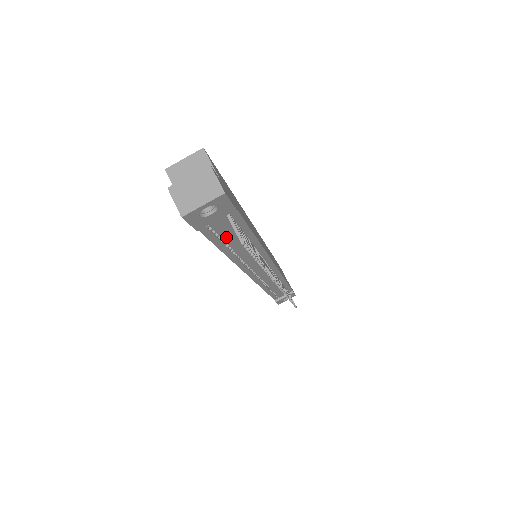
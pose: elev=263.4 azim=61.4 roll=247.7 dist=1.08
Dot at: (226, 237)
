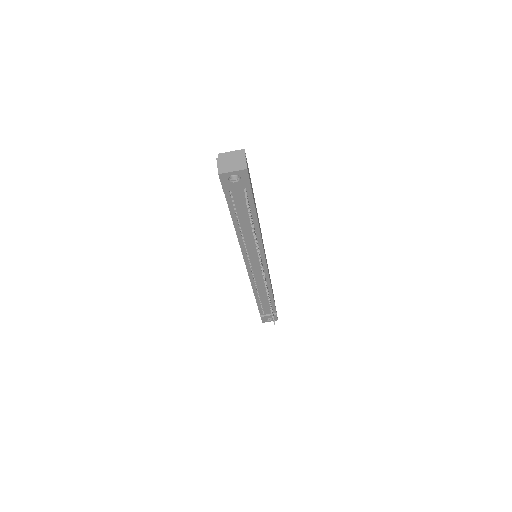
Dot at: (239, 211)
